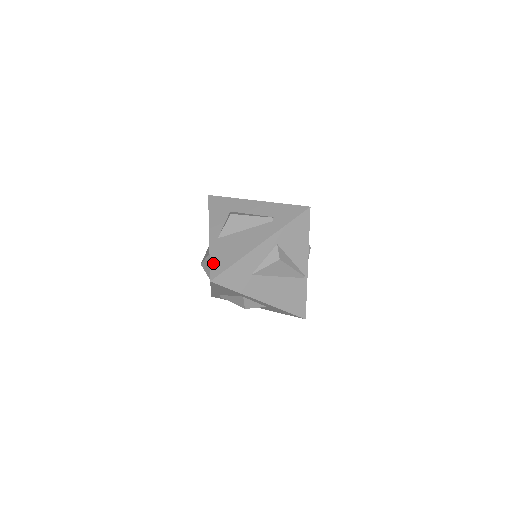
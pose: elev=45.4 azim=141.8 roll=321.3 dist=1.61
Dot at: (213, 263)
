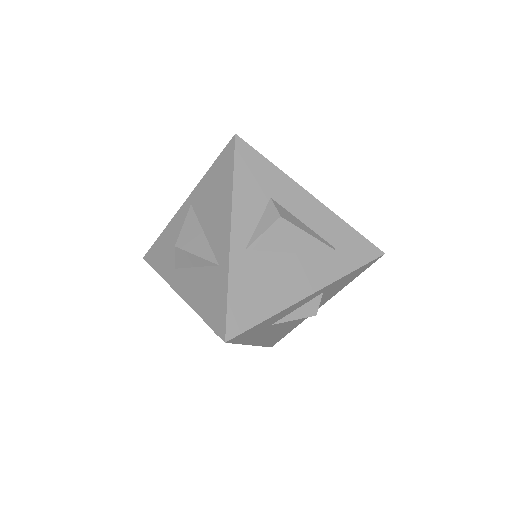
Dot at: (233, 304)
